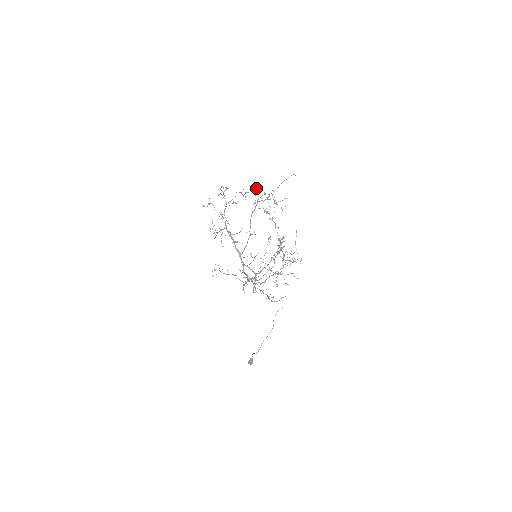
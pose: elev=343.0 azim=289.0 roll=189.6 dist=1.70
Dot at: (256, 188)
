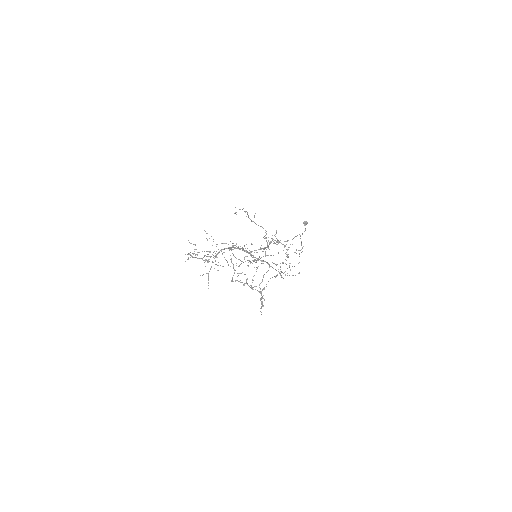
Dot at: (218, 265)
